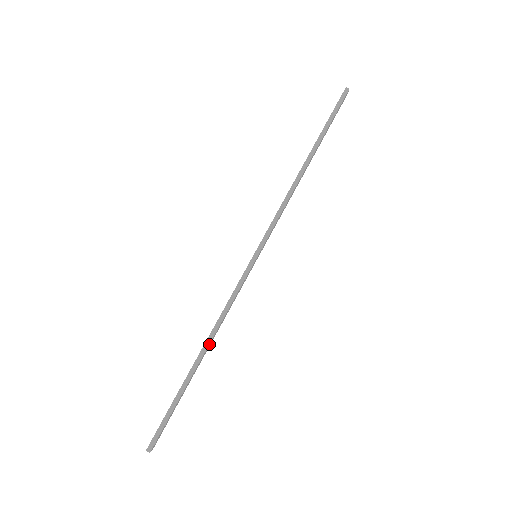
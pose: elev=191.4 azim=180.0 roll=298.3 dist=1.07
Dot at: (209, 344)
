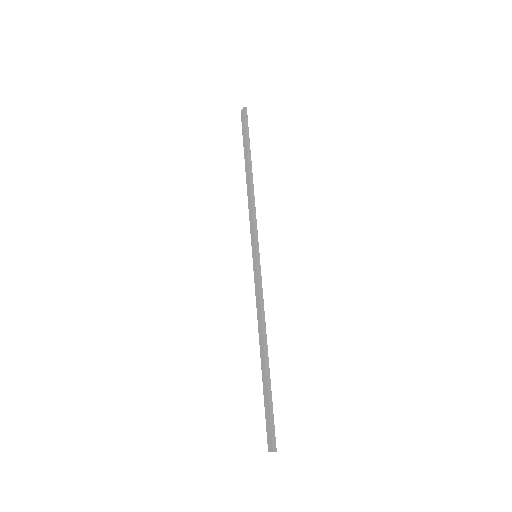
Dot at: (266, 340)
